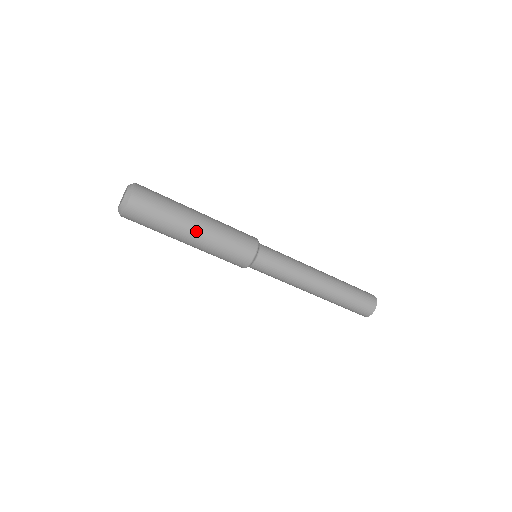
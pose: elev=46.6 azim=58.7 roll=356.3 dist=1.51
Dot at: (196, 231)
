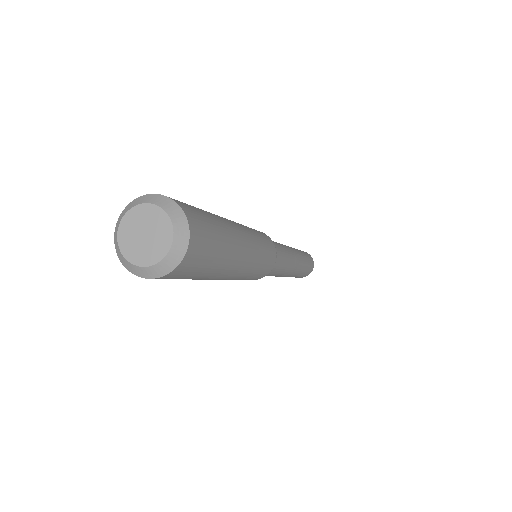
Dot at: (240, 265)
